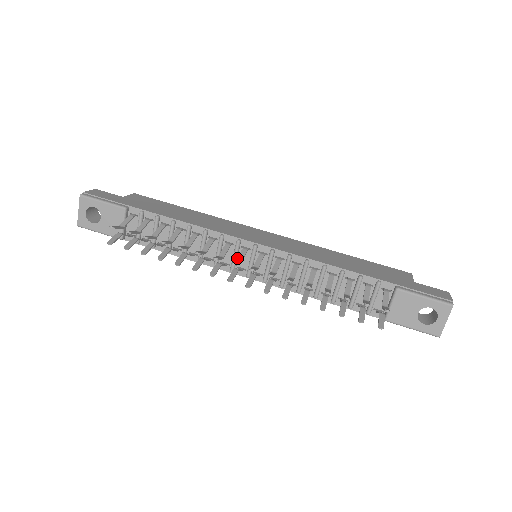
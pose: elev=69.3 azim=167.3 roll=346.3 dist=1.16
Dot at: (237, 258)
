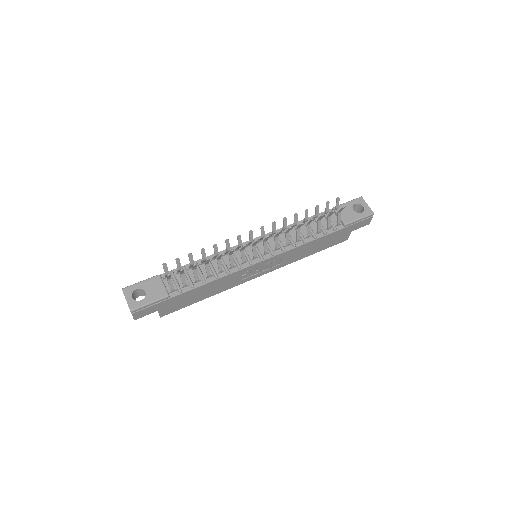
Dot at: (249, 242)
